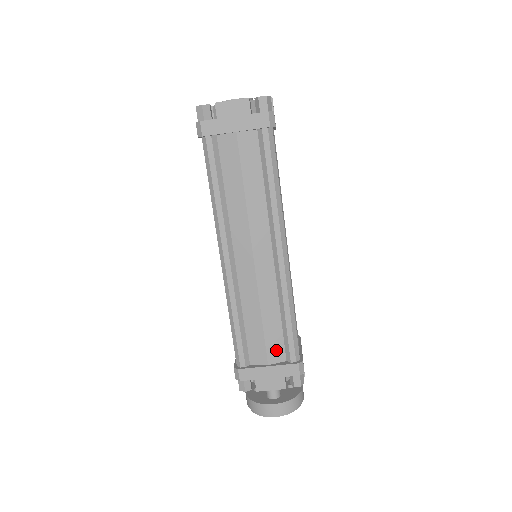
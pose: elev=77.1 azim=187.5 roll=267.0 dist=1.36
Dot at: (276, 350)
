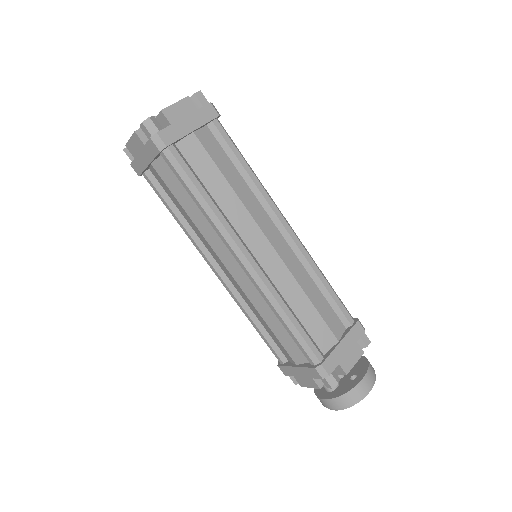
Dot at: (296, 352)
